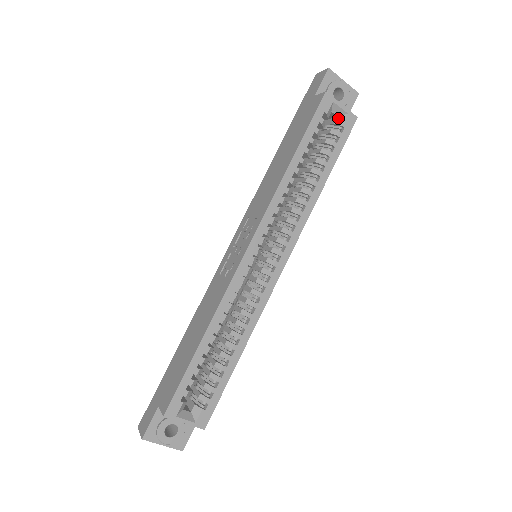
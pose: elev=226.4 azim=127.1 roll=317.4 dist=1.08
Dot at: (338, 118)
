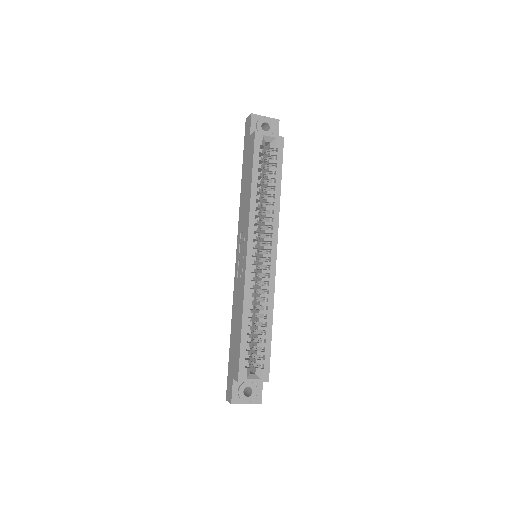
Dot at: (271, 143)
